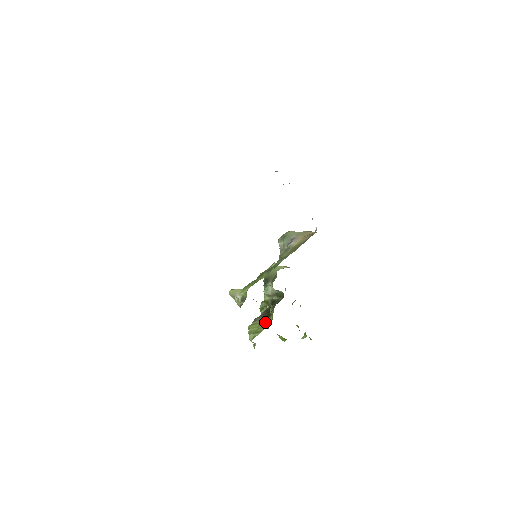
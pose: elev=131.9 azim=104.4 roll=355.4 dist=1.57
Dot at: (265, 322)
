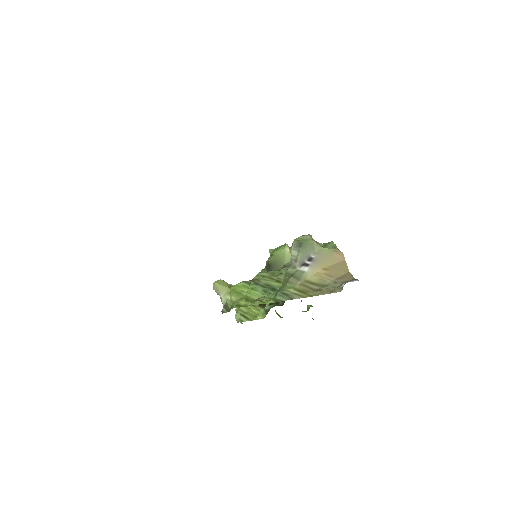
Dot at: (257, 310)
